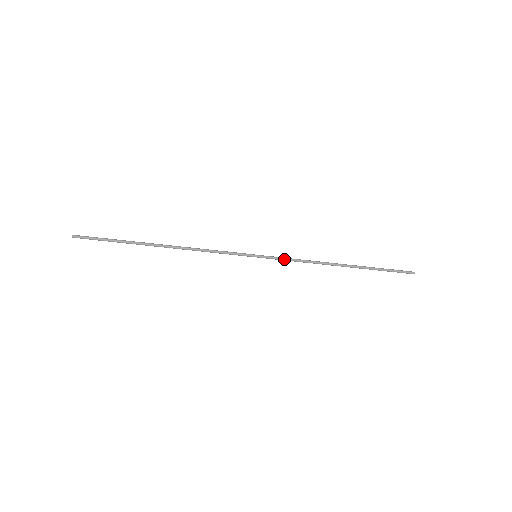
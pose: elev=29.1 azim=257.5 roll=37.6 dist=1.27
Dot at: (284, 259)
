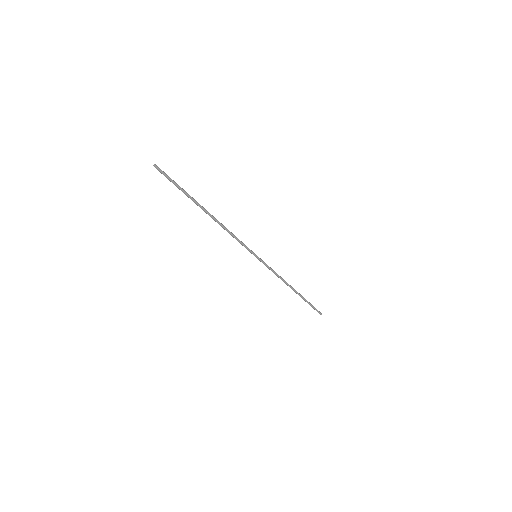
Dot at: (269, 267)
